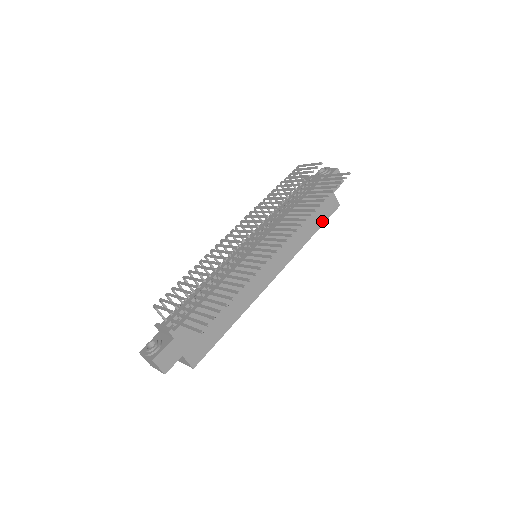
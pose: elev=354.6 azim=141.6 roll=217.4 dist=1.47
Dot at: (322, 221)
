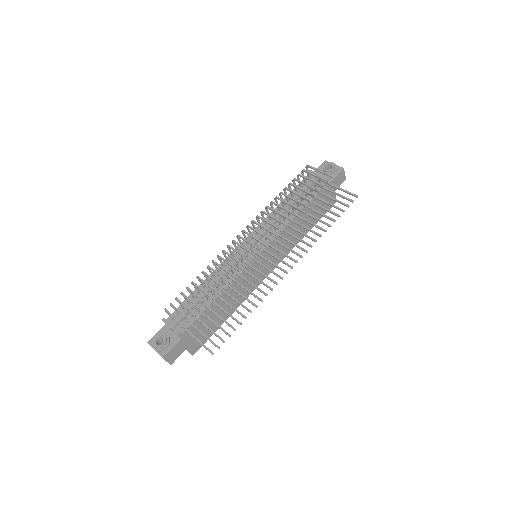
Dot at: occluded
